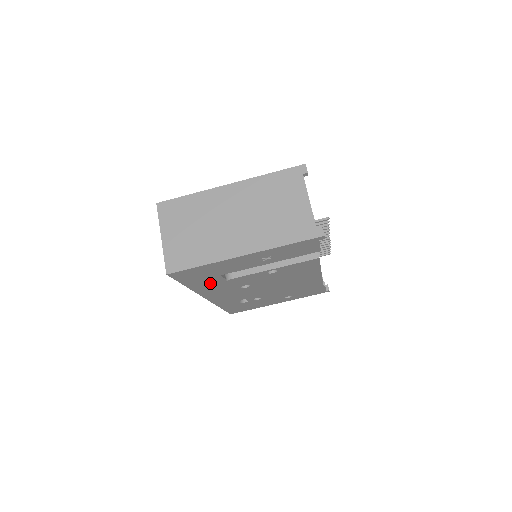
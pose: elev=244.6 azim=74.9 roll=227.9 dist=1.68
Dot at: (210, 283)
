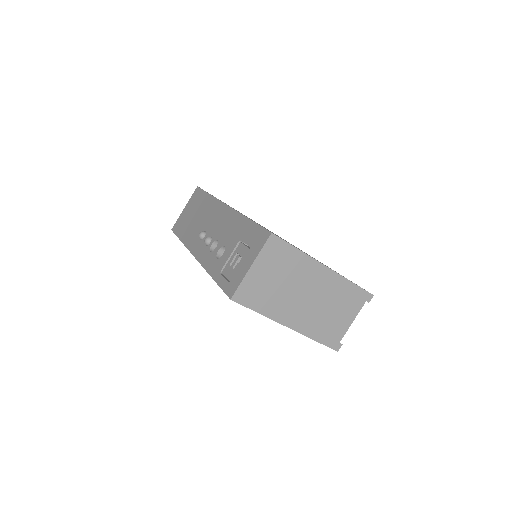
Dot at: occluded
